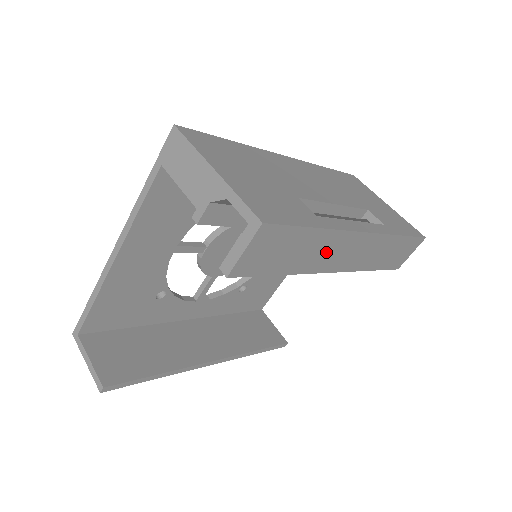
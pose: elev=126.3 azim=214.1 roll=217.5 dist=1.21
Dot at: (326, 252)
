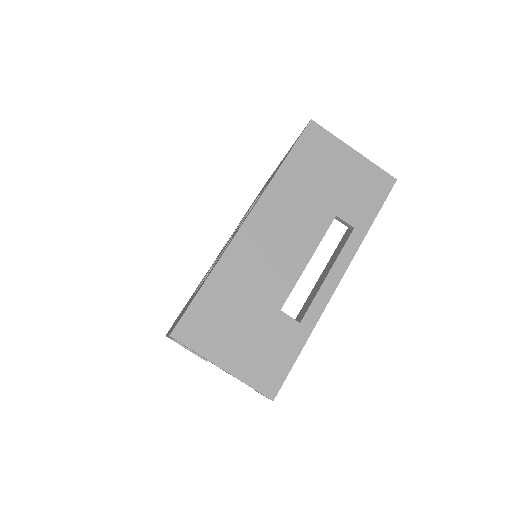
Dot at: occluded
